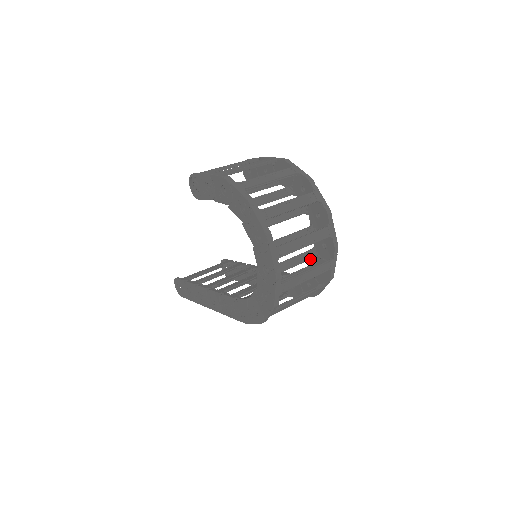
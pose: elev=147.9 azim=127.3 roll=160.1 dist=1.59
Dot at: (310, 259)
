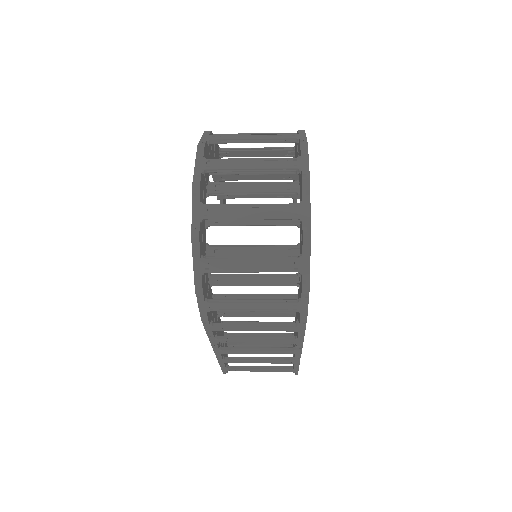
Dot at: (291, 224)
